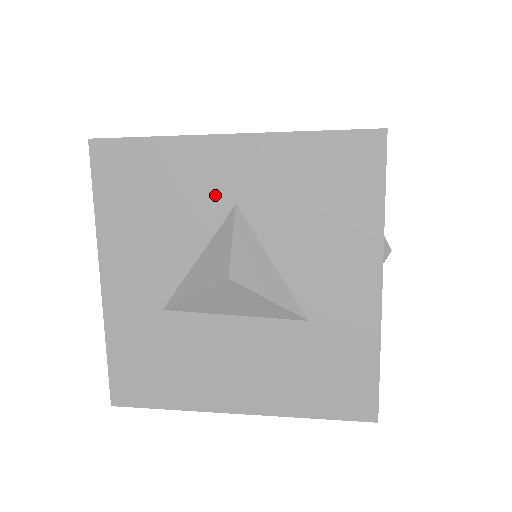
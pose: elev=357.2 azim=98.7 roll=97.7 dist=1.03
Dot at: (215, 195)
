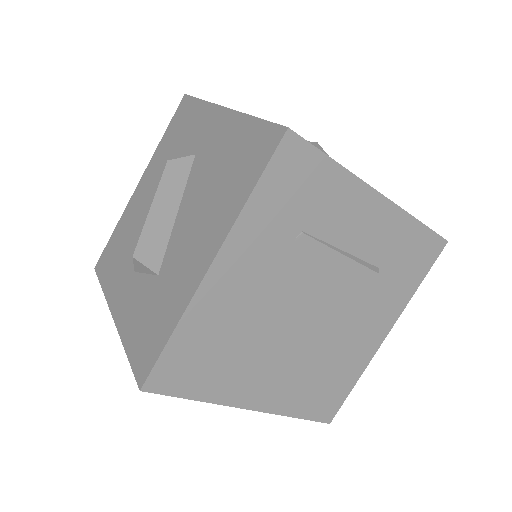
Dot at: occluded
